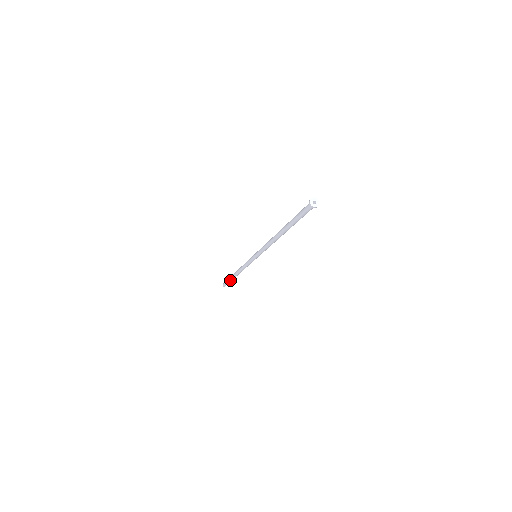
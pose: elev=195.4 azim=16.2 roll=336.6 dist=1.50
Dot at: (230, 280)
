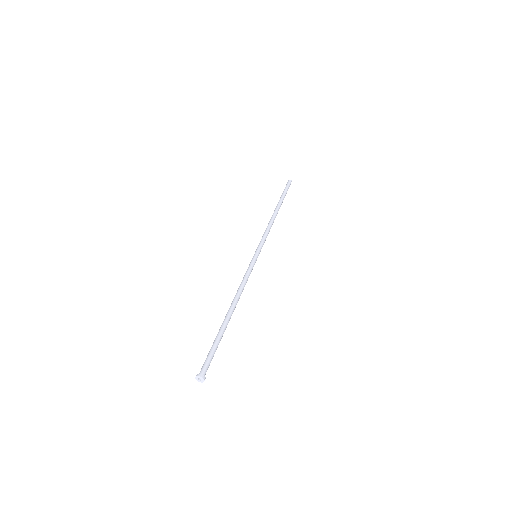
Dot at: (283, 199)
